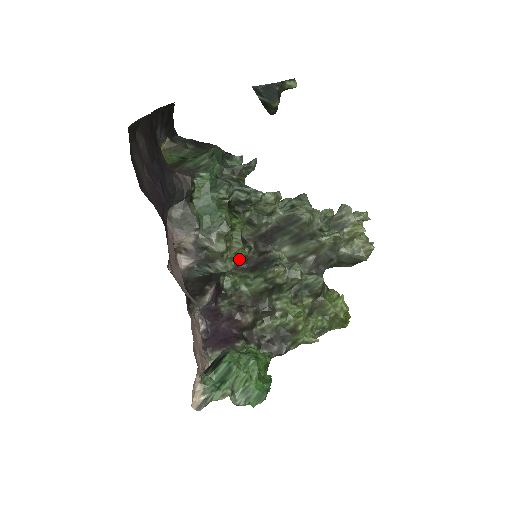
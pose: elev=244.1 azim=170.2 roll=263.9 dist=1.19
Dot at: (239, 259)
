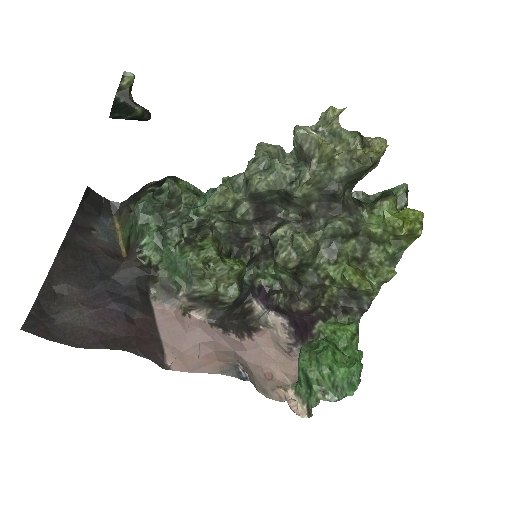
Dot at: (240, 276)
